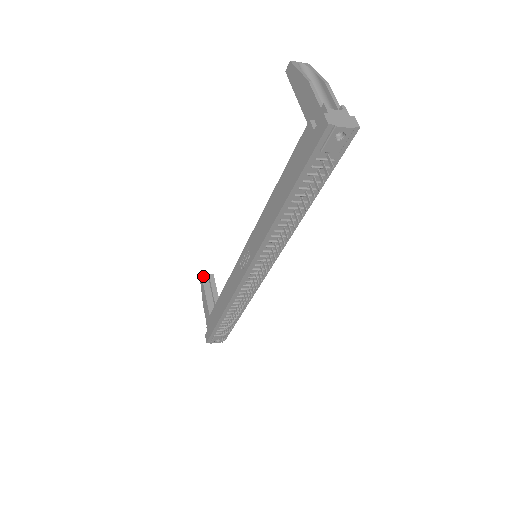
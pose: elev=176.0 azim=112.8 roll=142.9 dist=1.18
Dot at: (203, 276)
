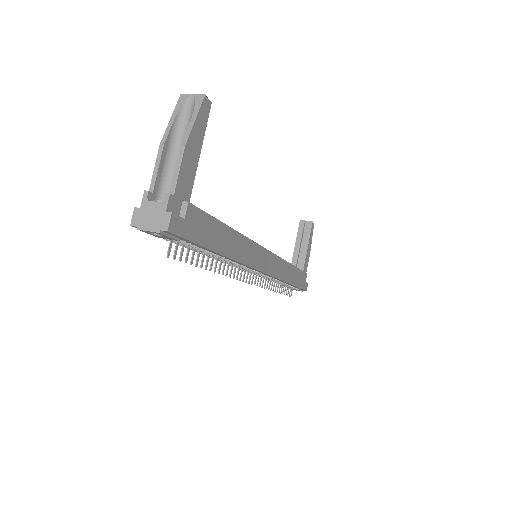
Dot at: (301, 222)
